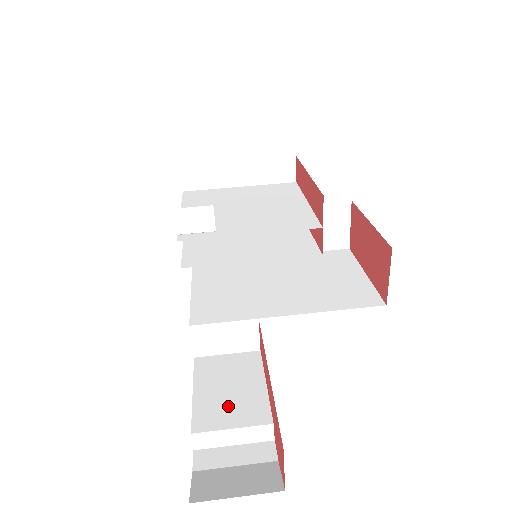
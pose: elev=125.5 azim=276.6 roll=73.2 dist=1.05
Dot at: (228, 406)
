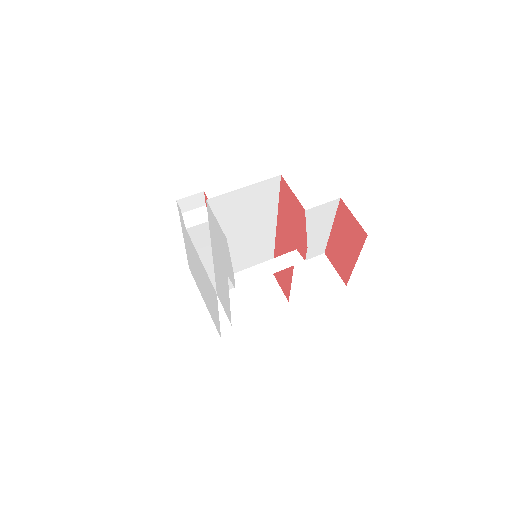
Dot at: occluded
